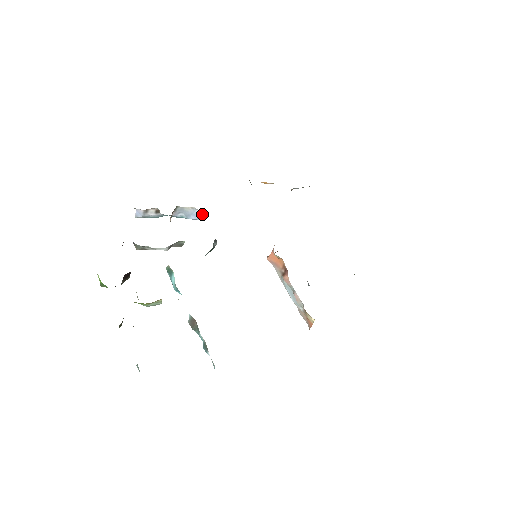
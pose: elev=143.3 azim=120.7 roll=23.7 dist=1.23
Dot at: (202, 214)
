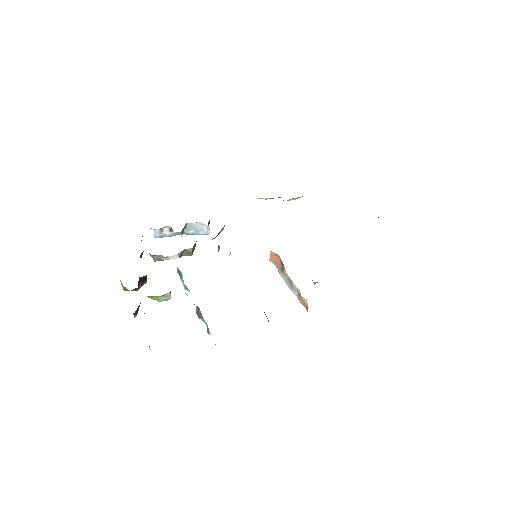
Dot at: (209, 228)
